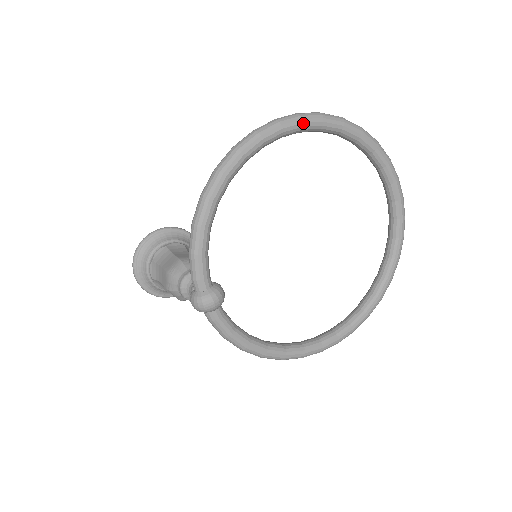
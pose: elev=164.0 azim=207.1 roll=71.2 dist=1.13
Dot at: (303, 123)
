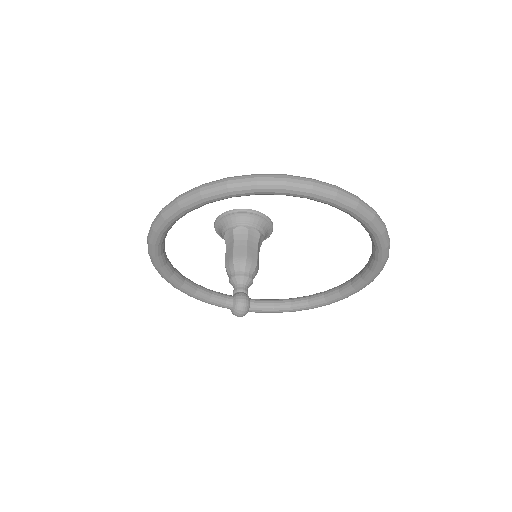
Dot at: (160, 234)
